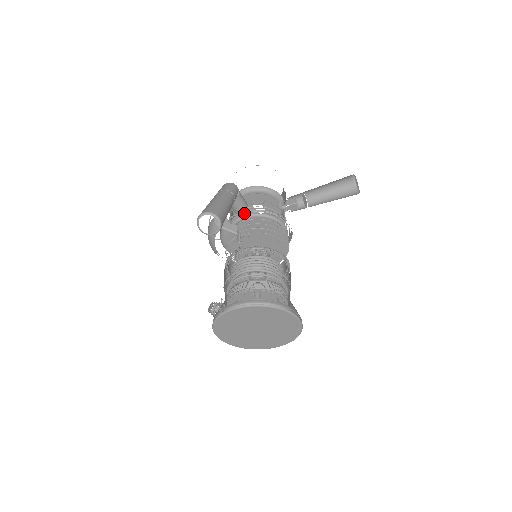
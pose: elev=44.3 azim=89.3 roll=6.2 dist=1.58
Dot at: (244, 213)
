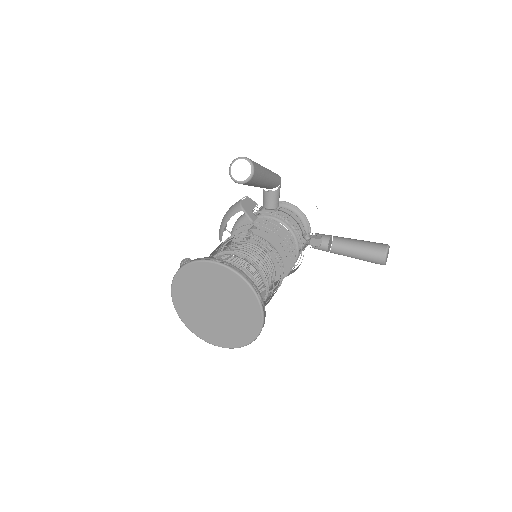
Dot at: occluded
